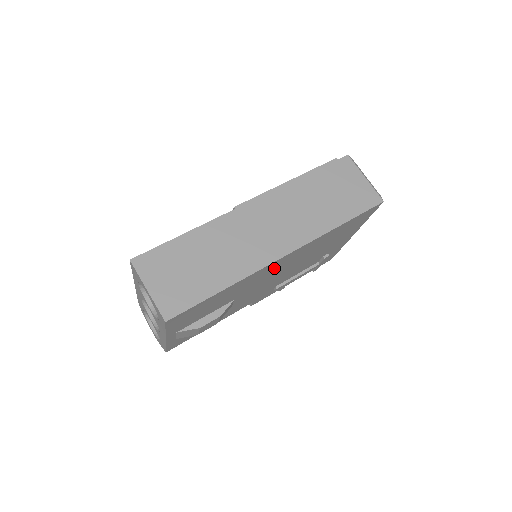
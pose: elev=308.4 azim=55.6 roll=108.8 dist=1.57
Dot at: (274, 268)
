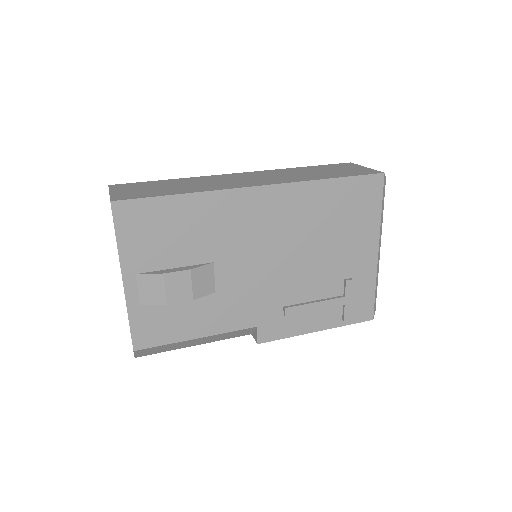
Dot at: (254, 215)
